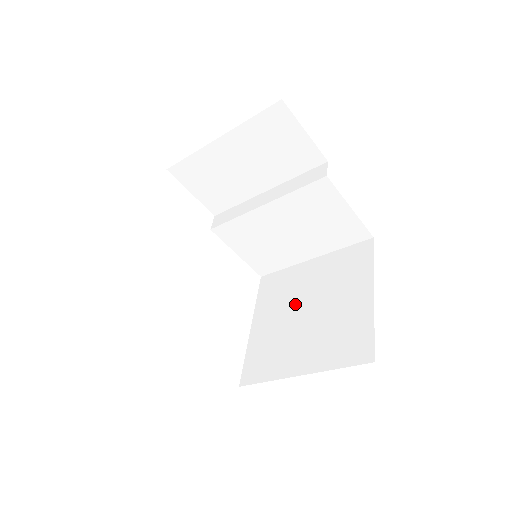
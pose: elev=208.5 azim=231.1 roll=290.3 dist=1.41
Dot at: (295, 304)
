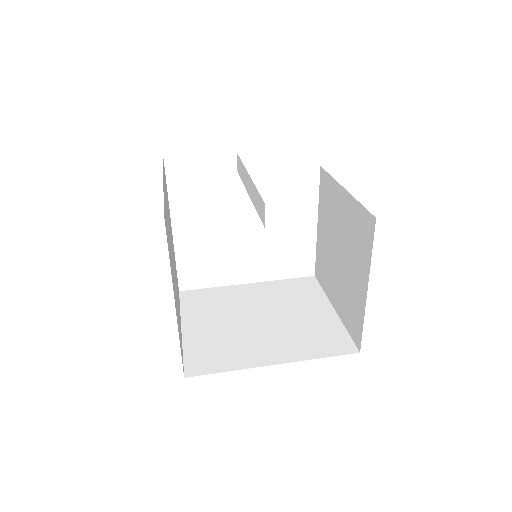
Dot at: (334, 235)
